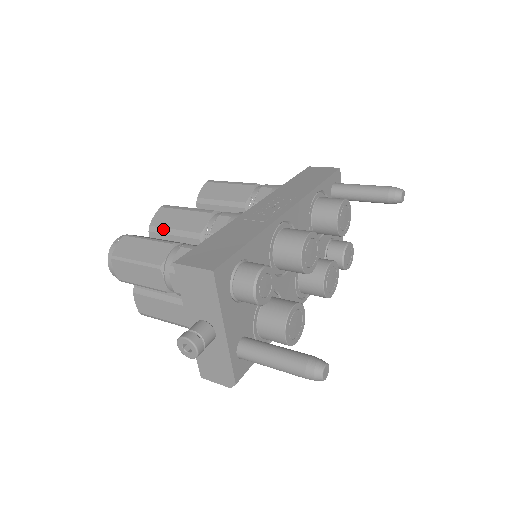
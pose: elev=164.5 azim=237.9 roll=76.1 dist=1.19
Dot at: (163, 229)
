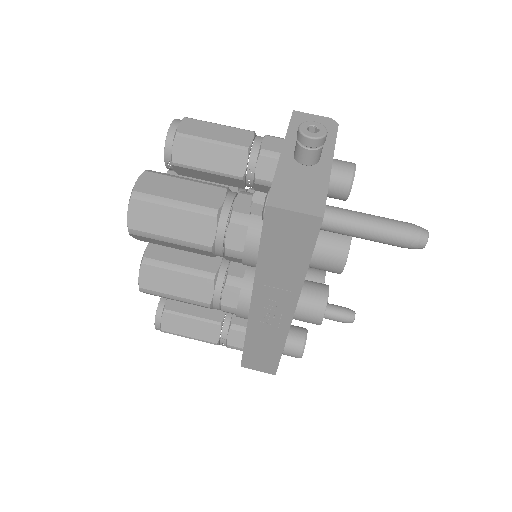
Dot at: occluded
